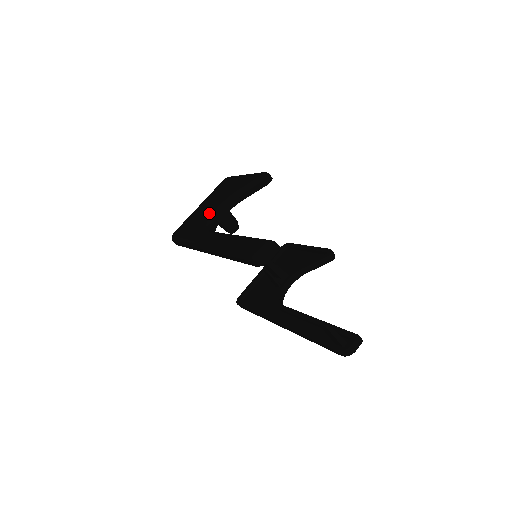
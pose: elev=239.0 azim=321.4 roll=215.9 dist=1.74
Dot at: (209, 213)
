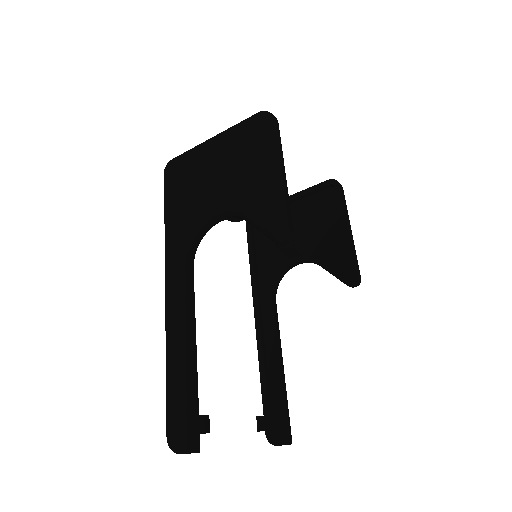
Dot at: (202, 205)
